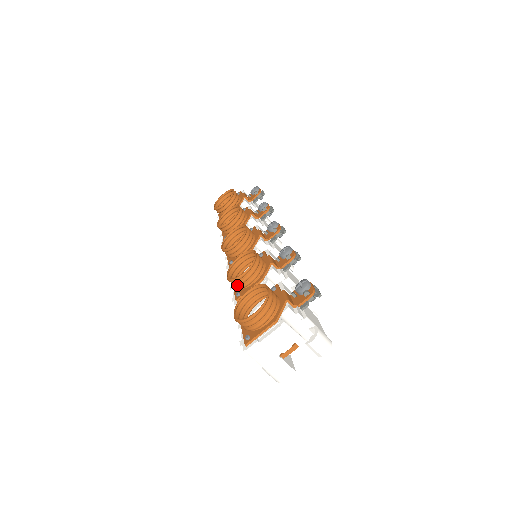
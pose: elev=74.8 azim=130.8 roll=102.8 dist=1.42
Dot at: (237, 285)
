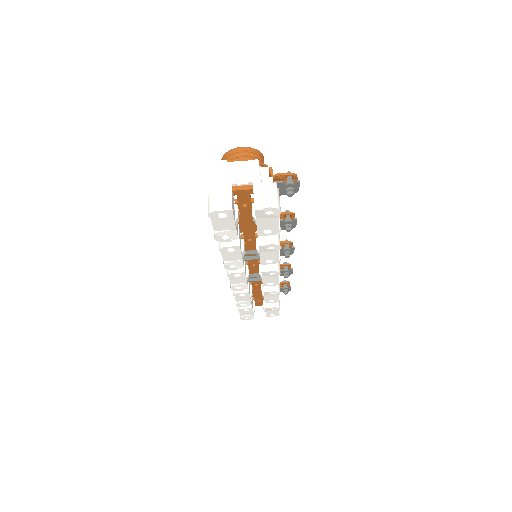
Dot at: occluded
